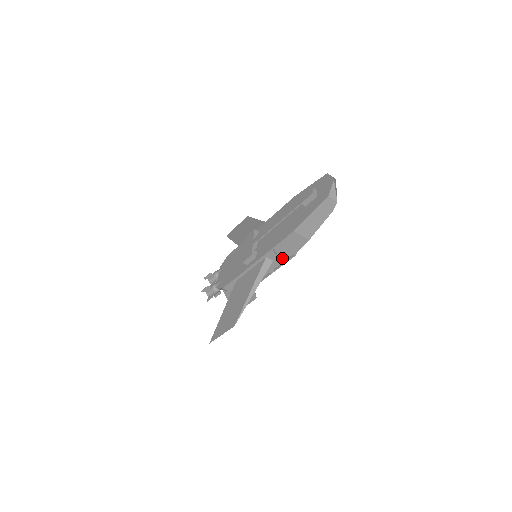
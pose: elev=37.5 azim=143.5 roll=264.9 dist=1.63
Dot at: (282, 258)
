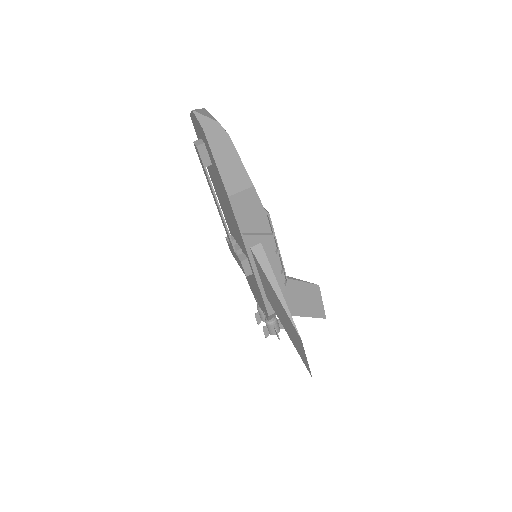
Dot at: (265, 230)
